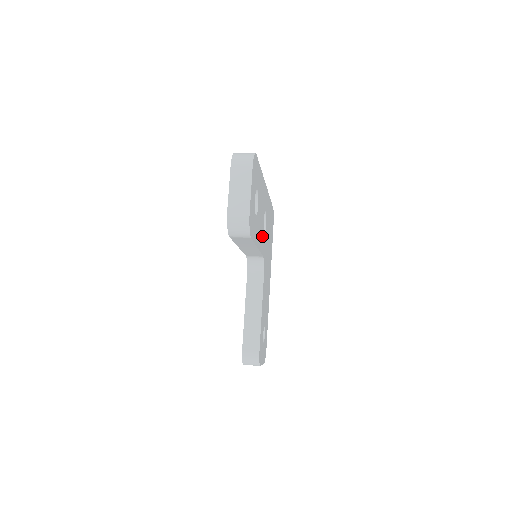
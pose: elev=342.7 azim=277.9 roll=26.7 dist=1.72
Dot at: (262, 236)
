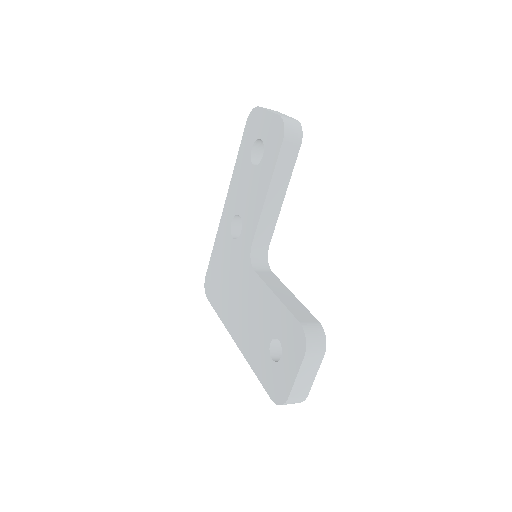
Dot at: occluded
